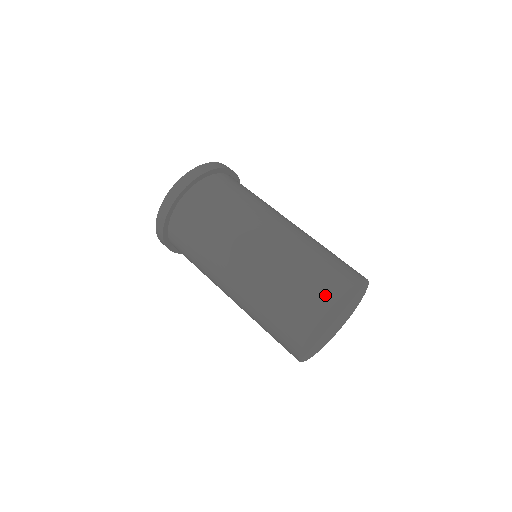
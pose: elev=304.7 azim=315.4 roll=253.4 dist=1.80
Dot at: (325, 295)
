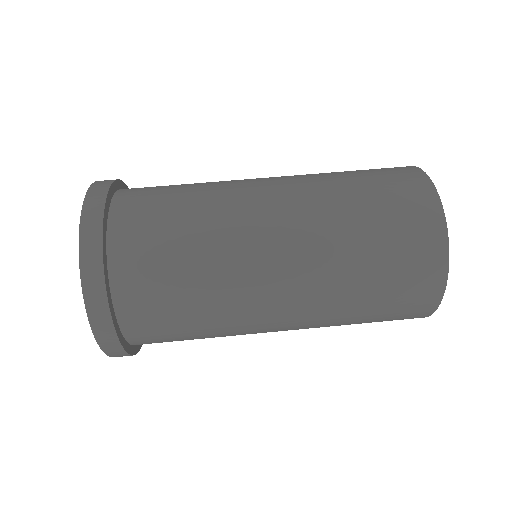
Dot at: (401, 168)
